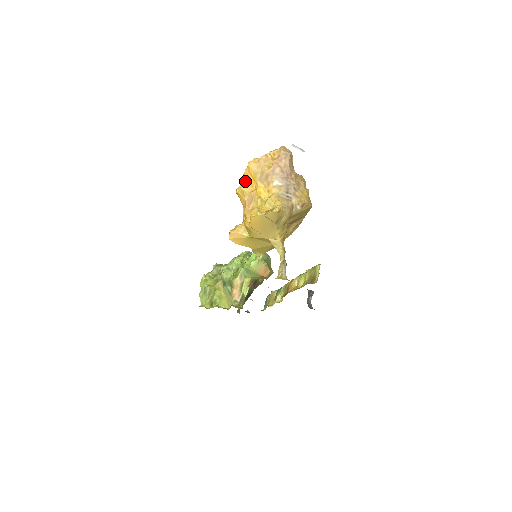
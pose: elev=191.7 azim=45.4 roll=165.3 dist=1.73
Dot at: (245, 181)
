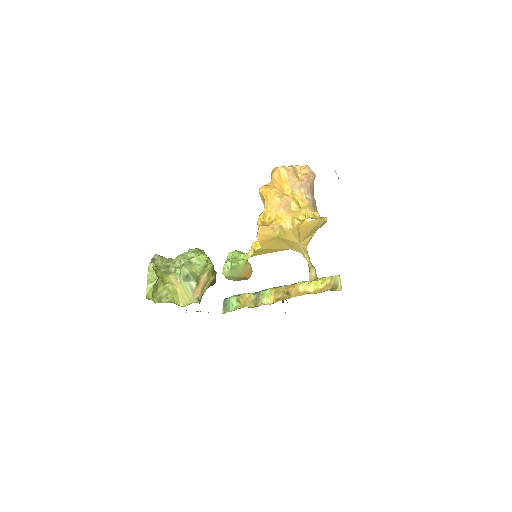
Dot at: (275, 183)
